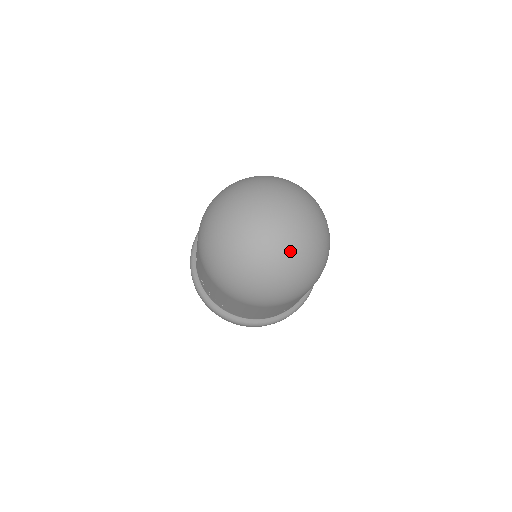
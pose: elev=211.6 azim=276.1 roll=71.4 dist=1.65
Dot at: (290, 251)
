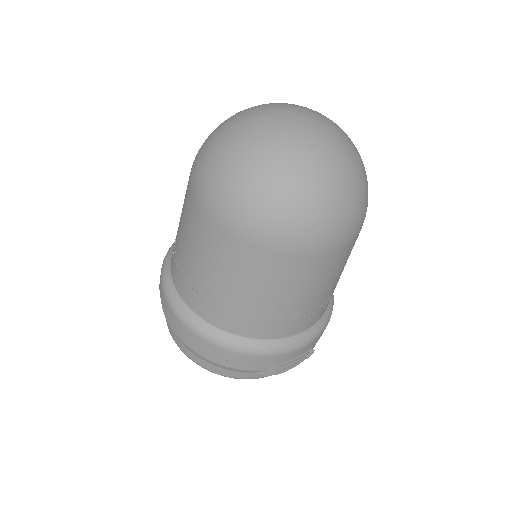
Dot at: (325, 148)
